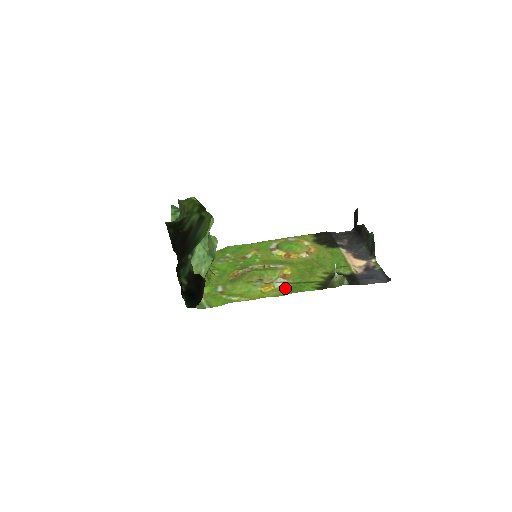
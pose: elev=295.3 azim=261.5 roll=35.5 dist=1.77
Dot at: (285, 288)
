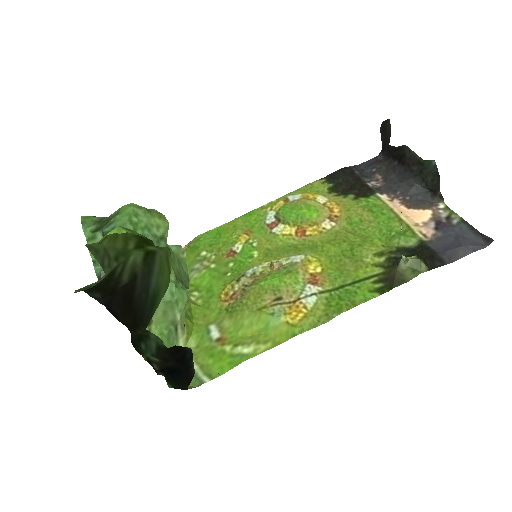
Dot at: (324, 304)
